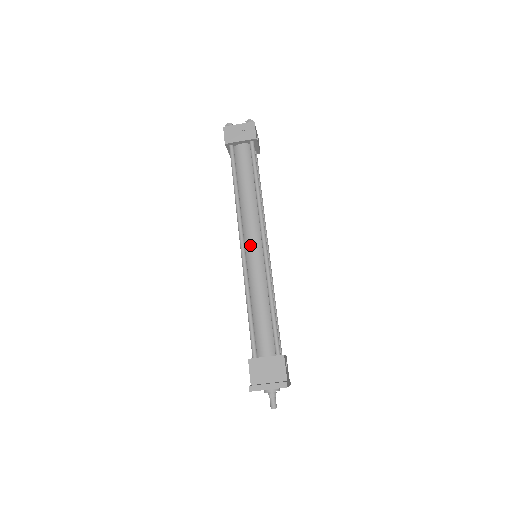
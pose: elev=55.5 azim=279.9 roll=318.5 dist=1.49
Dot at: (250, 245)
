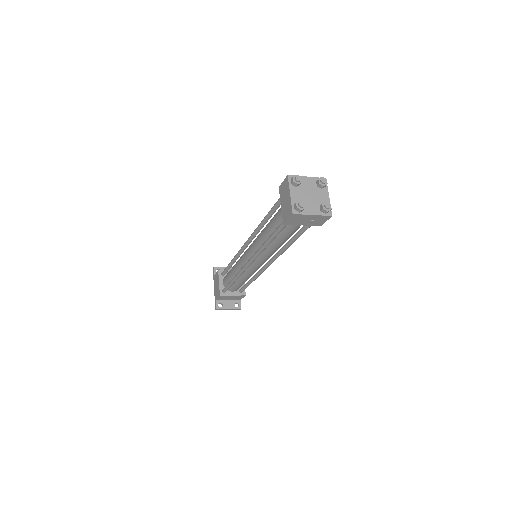
Dot at: (256, 264)
